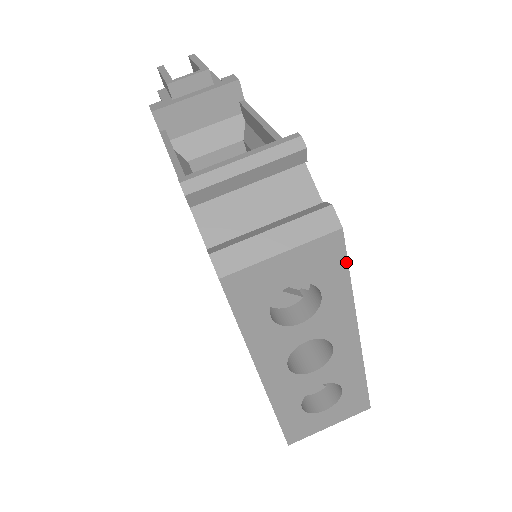
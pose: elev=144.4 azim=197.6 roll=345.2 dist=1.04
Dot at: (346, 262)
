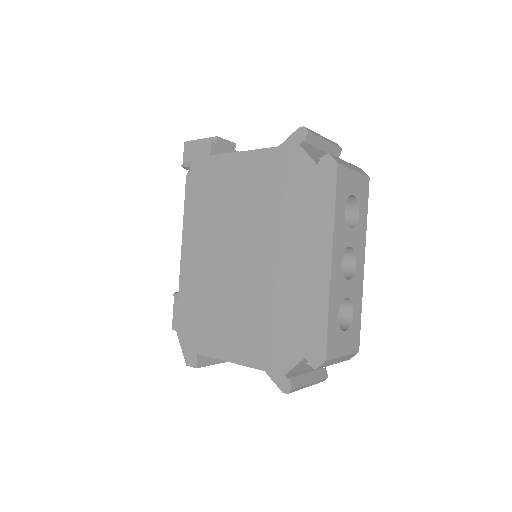
Dot at: occluded
